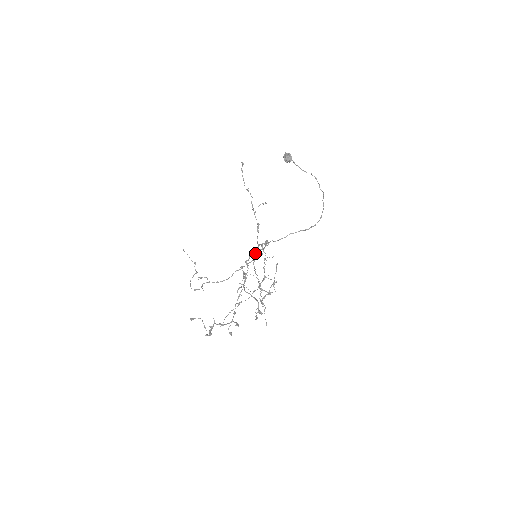
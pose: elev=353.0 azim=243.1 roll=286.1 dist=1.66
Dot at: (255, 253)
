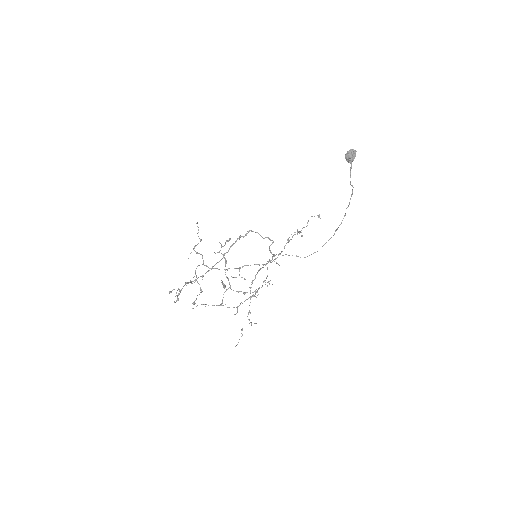
Dot at: (260, 269)
